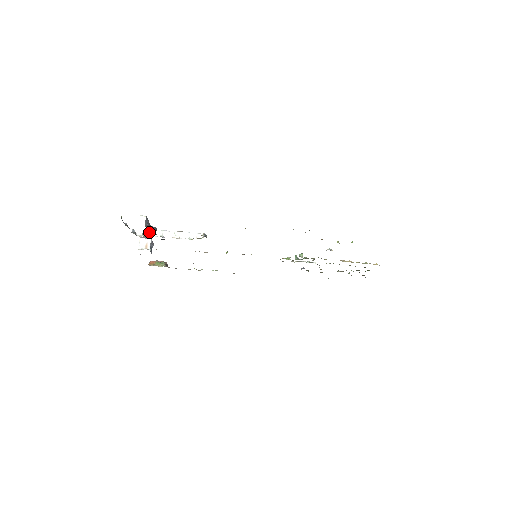
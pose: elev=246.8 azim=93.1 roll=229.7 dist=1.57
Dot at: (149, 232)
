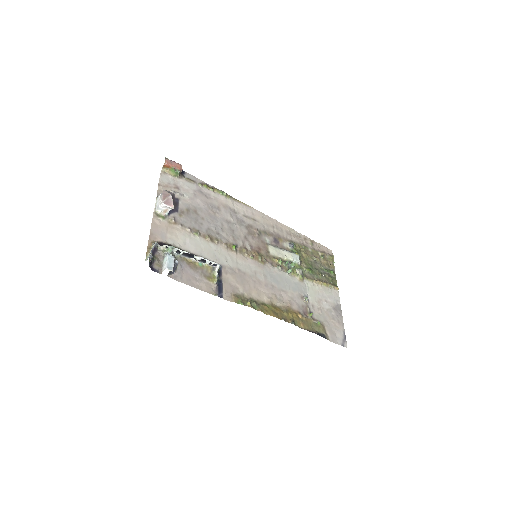
Dot at: (171, 252)
